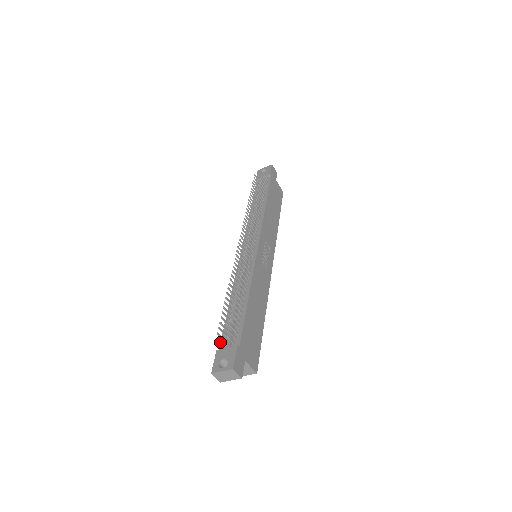
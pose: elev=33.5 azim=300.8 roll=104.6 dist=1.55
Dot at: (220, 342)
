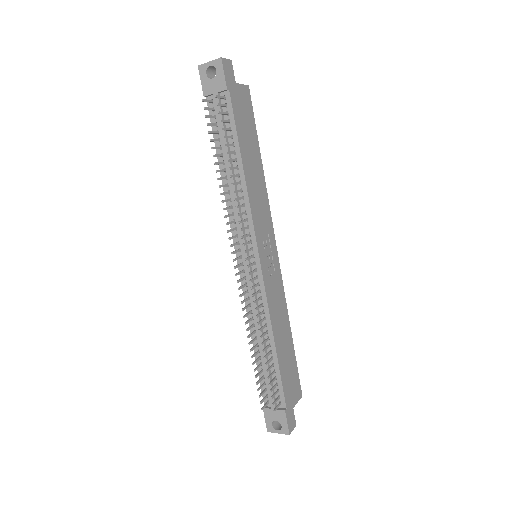
Dot at: (265, 406)
